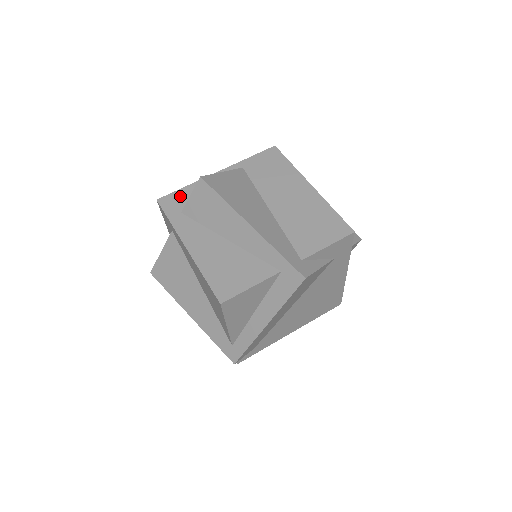
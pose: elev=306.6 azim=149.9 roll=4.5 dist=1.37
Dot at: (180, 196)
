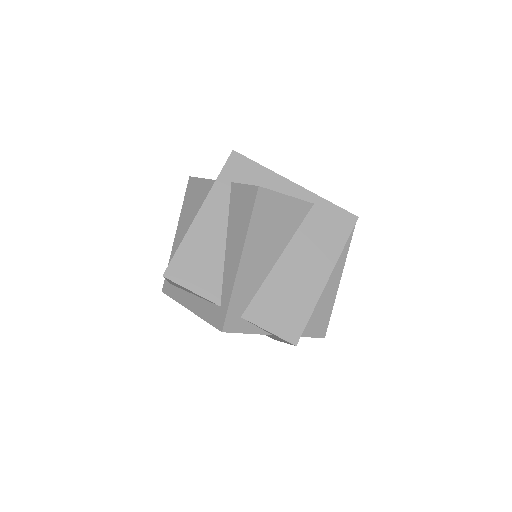
Dot at: (249, 168)
